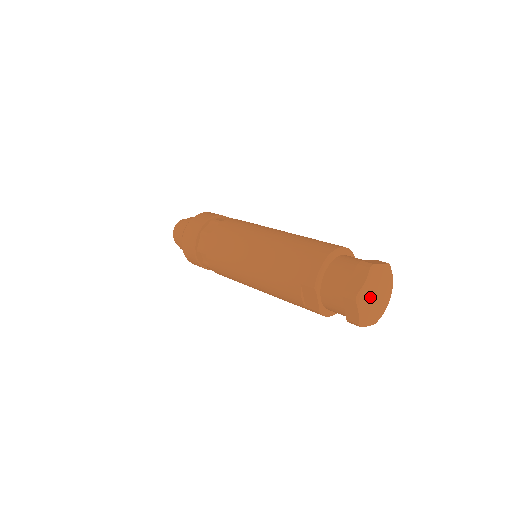
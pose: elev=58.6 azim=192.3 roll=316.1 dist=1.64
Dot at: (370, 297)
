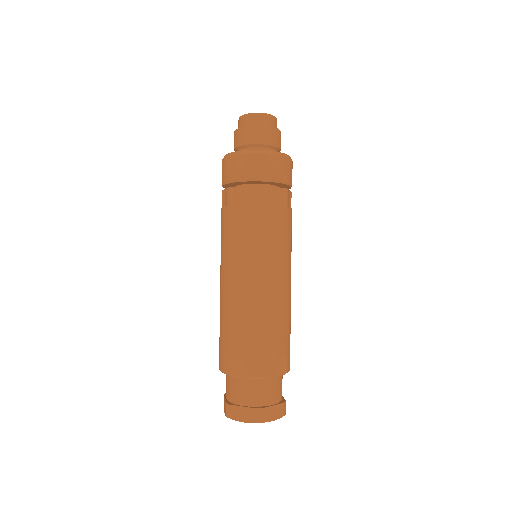
Dot at: occluded
